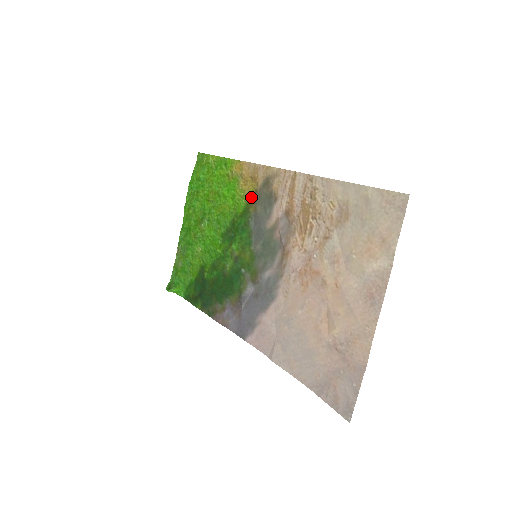
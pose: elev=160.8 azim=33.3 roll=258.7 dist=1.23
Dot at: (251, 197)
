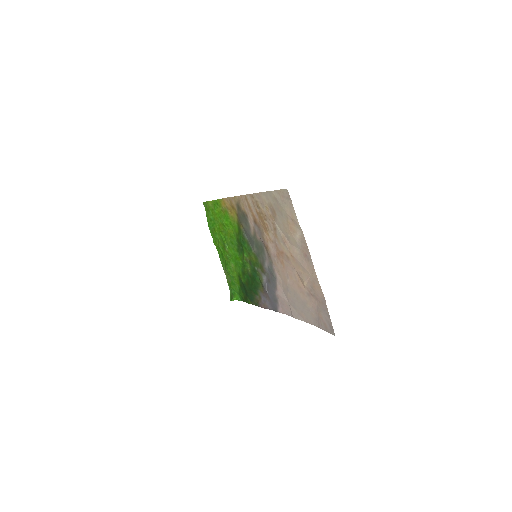
Dot at: (237, 219)
